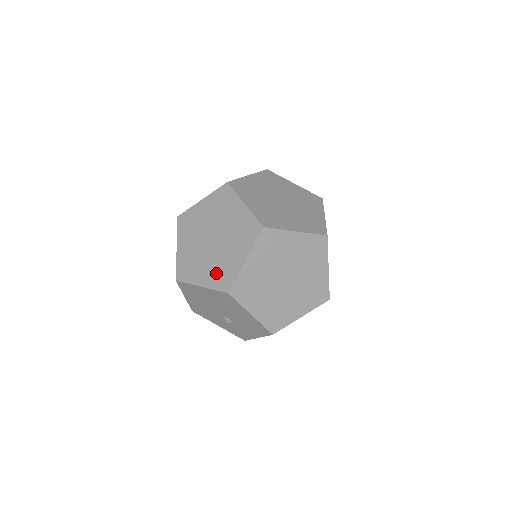
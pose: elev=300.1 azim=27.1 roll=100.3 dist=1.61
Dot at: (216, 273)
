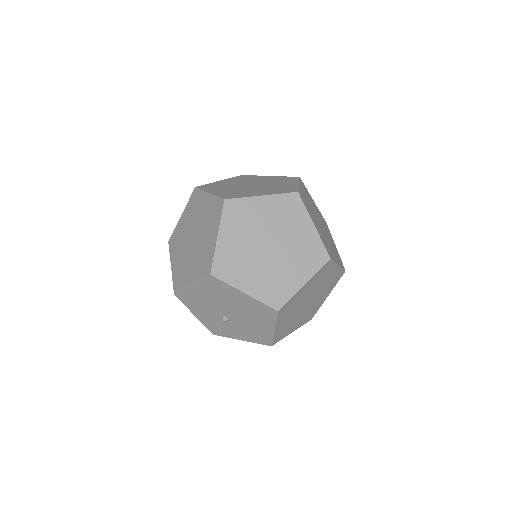
Dot at: (267, 285)
